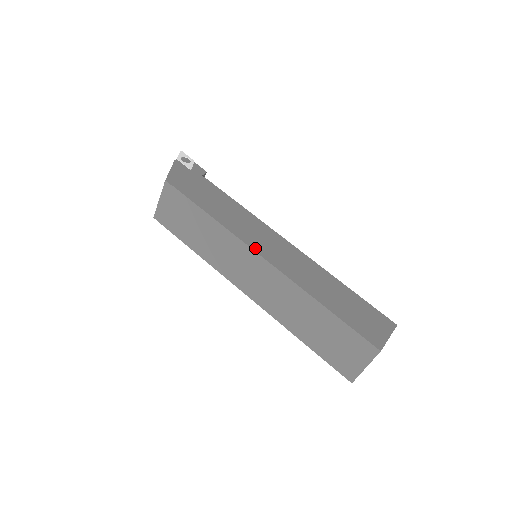
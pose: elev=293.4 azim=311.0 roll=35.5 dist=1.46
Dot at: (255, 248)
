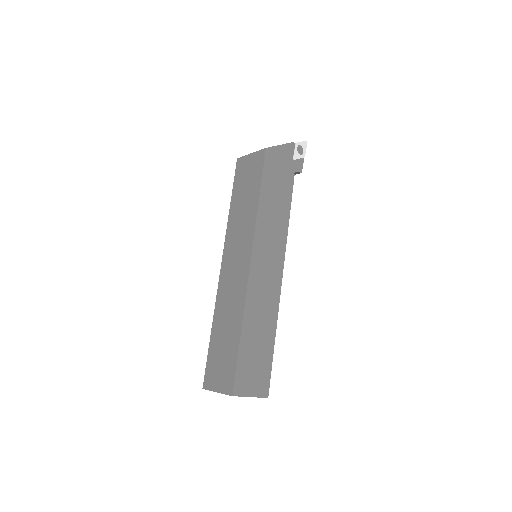
Dot at: (255, 252)
